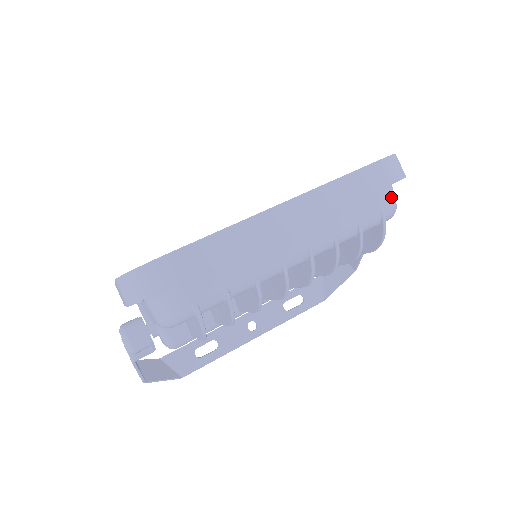
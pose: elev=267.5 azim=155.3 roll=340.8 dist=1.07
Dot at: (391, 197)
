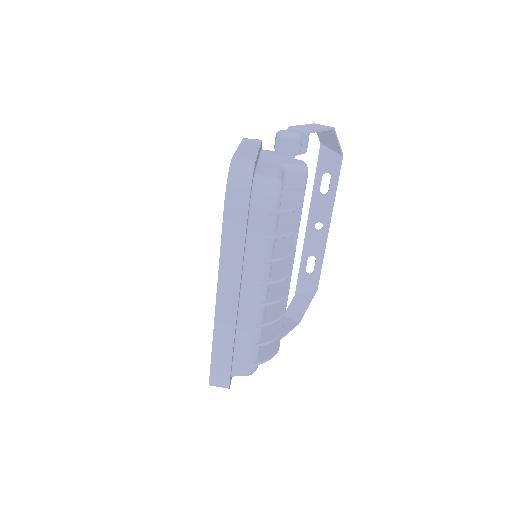
Dot at: (262, 197)
